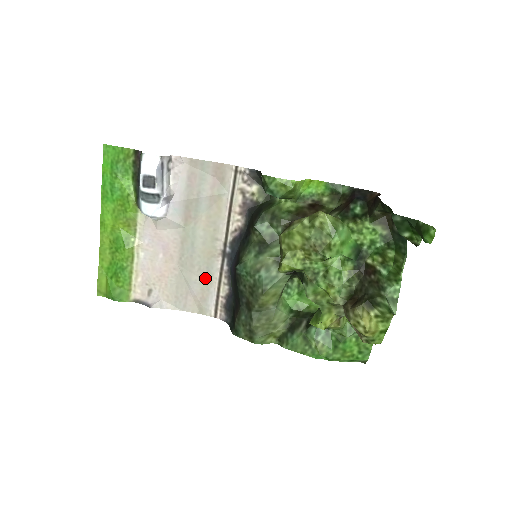
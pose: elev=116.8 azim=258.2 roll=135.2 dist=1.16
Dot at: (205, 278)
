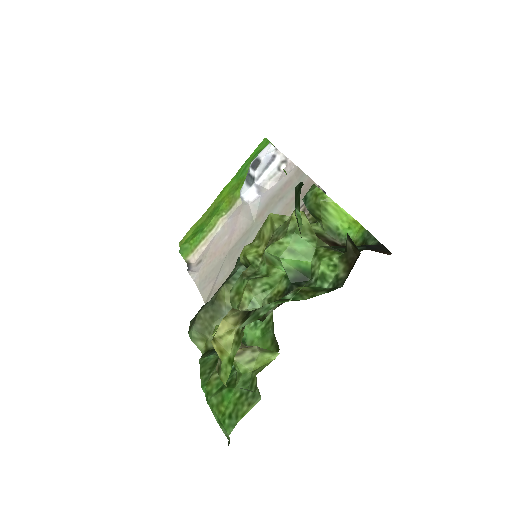
Dot at: occluded
